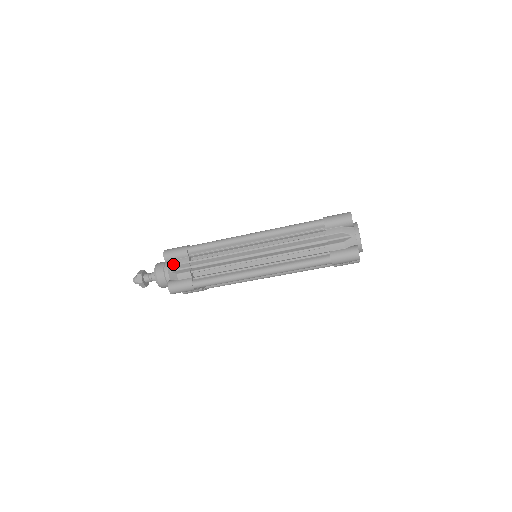
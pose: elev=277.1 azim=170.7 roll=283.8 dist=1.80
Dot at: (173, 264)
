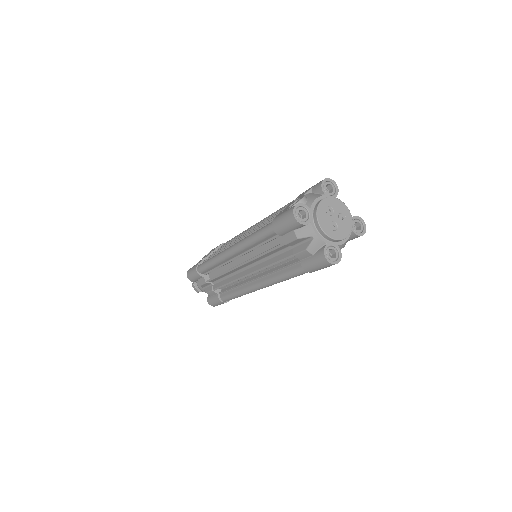
Dot at: occluded
